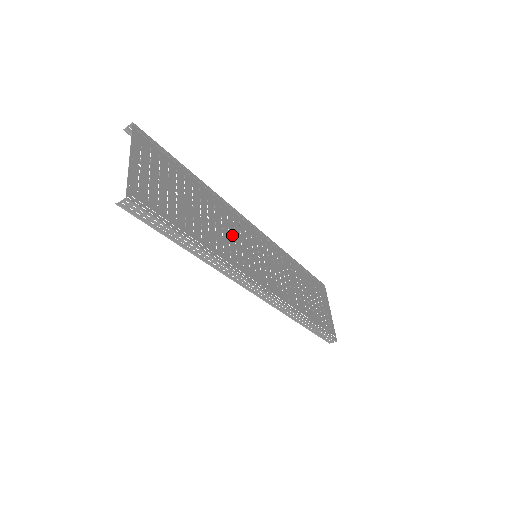
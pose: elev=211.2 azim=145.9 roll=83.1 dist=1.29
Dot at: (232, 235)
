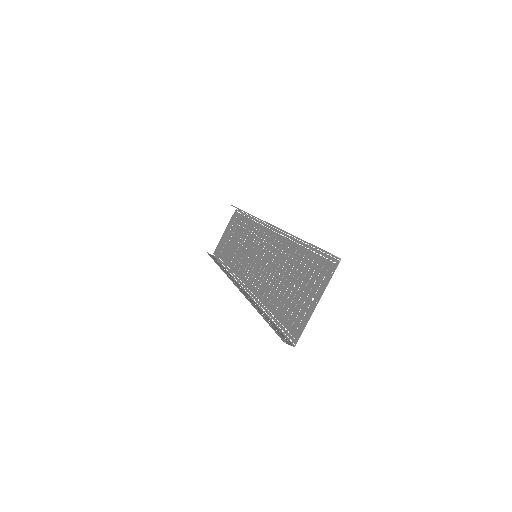
Dot at: (269, 264)
